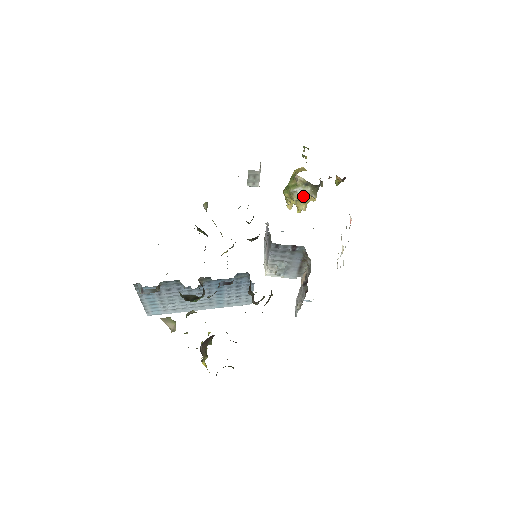
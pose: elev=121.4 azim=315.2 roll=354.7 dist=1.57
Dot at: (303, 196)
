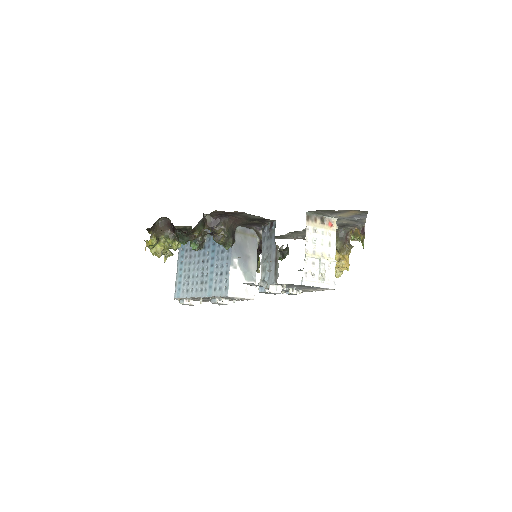
Dot at: occluded
